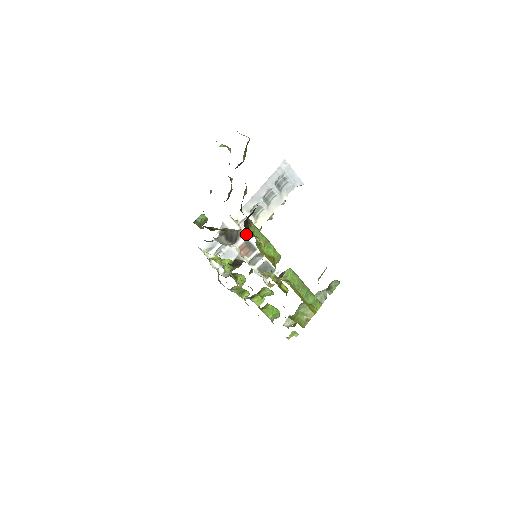
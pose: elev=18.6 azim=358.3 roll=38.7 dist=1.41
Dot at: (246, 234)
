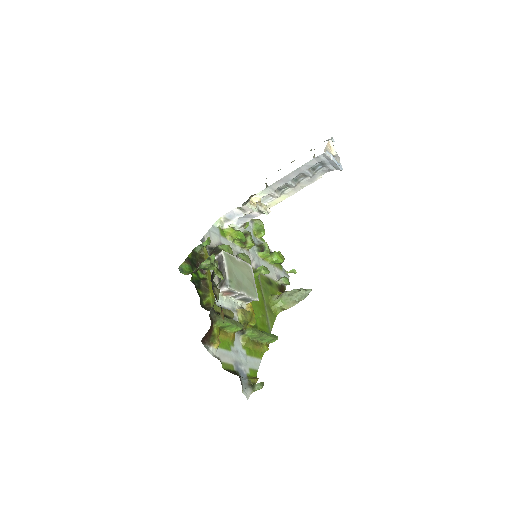
Dot at: (229, 288)
